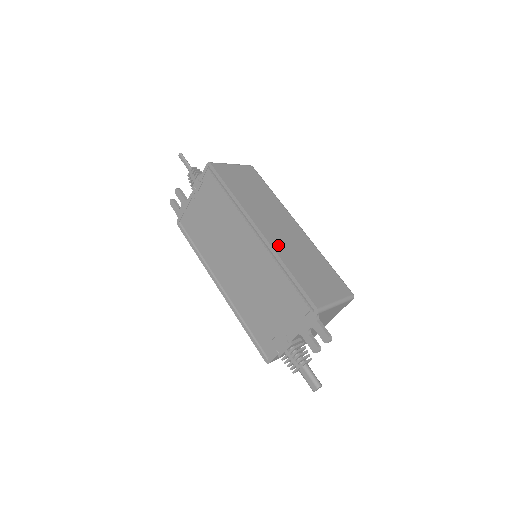
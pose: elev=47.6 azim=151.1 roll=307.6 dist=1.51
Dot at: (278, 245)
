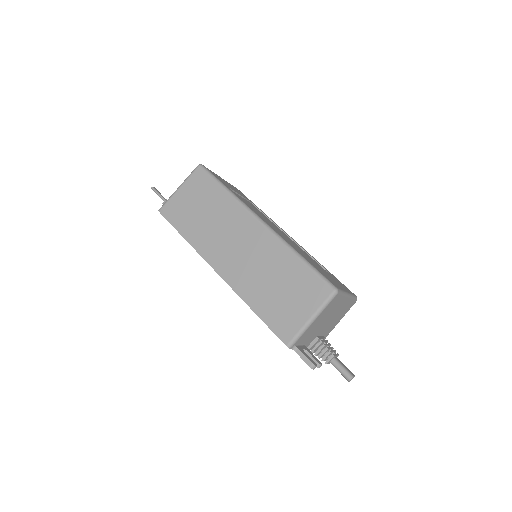
Dot at: (238, 280)
